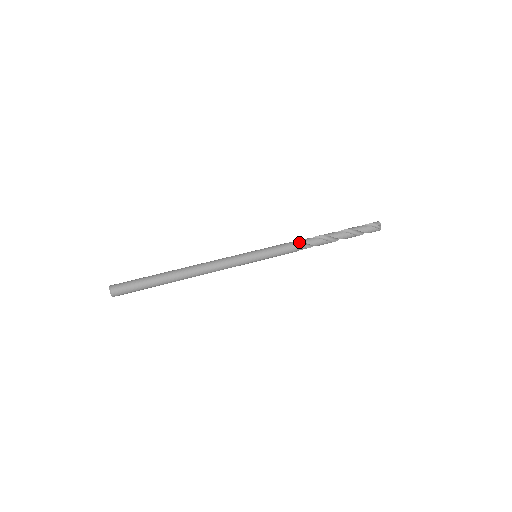
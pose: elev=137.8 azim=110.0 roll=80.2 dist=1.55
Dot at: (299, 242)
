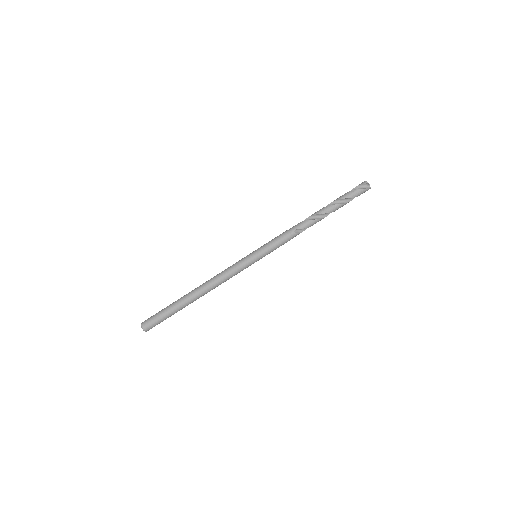
Dot at: (292, 230)
